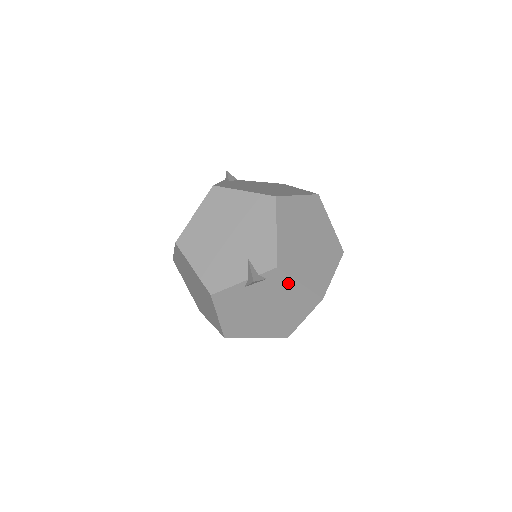
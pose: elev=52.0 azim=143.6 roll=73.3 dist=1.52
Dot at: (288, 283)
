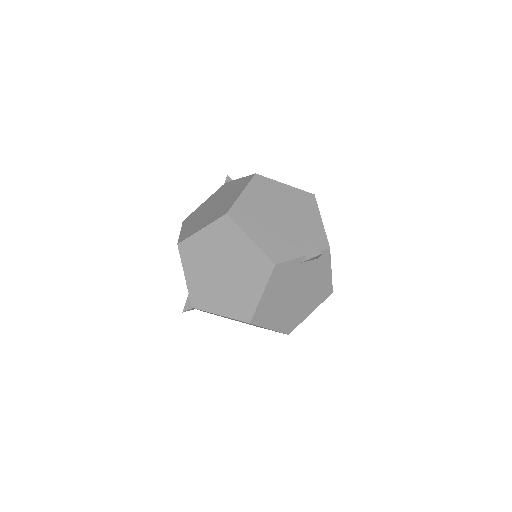
Dot at: (325, 268)
